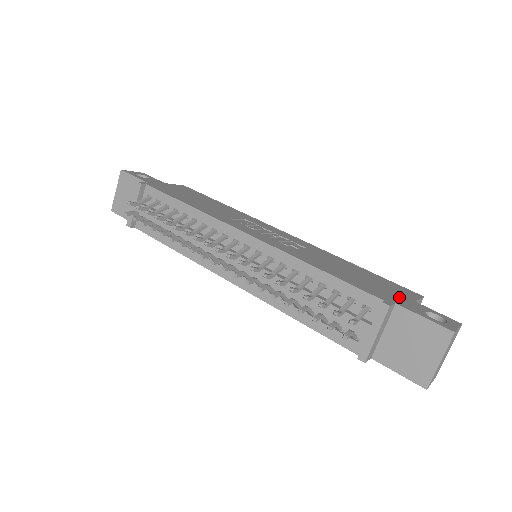
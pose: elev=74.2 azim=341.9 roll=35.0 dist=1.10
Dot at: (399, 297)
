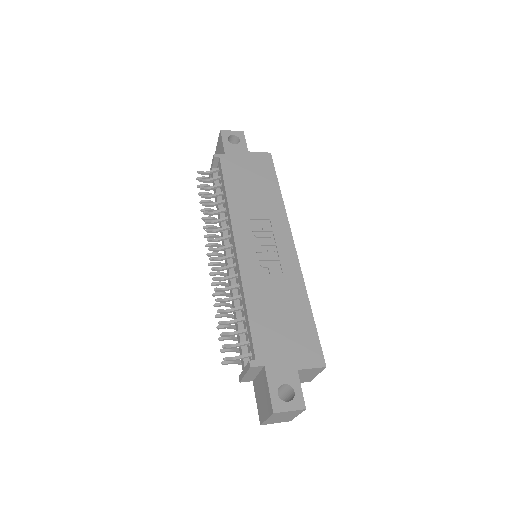
Dot at: (285, 360)
